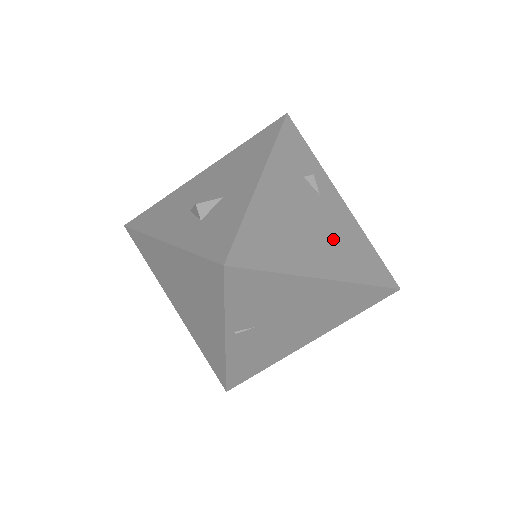
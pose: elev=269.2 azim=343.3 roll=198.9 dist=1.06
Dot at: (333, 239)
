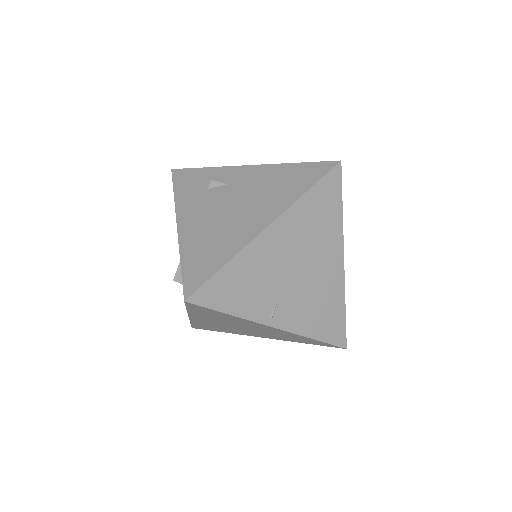
Dot at: (256, 197)
